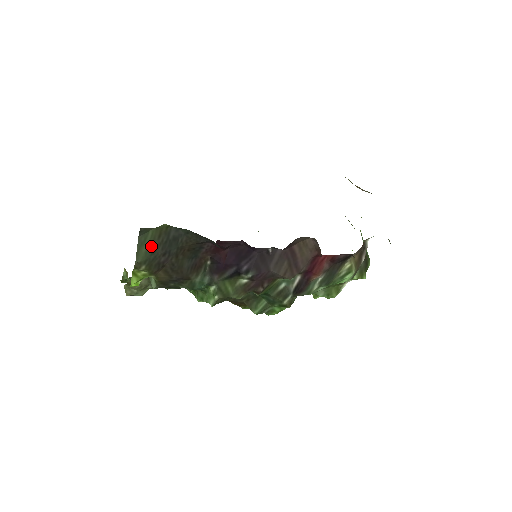
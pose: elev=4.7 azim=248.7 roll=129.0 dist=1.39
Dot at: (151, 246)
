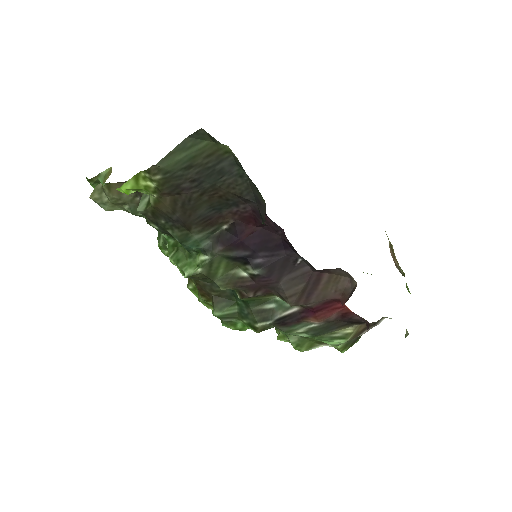
Dot at: (190, 159)
